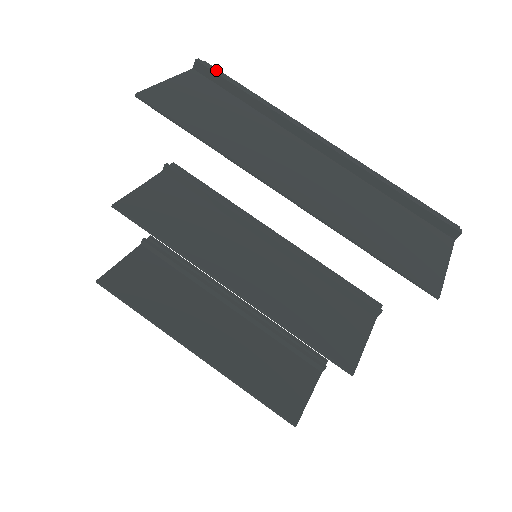
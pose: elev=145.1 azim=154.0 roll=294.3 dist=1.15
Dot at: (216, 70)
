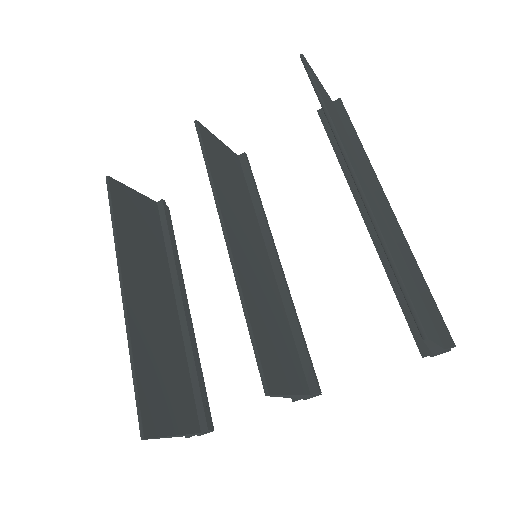
Dot at: occluded
